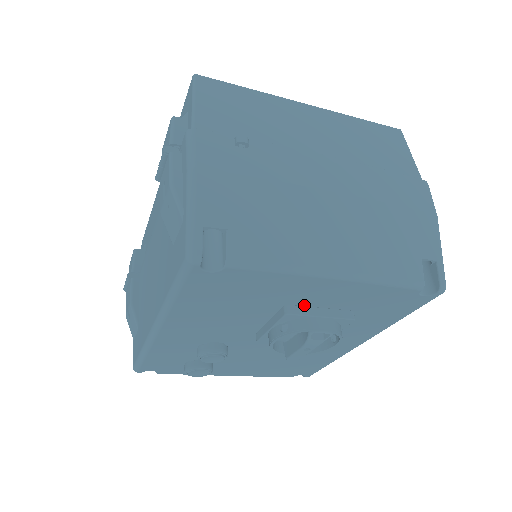
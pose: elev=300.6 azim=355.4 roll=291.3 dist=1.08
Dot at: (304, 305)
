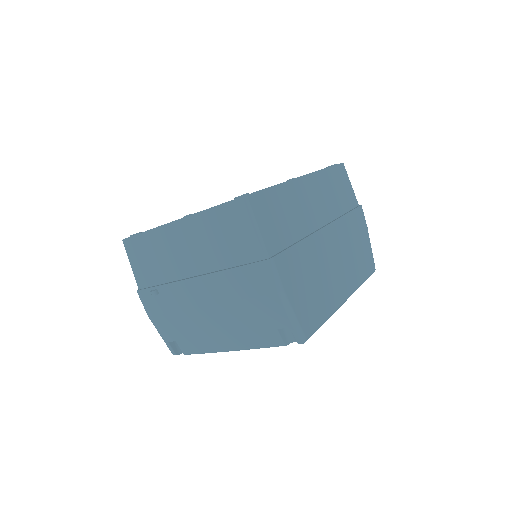
Dot at: occluded
